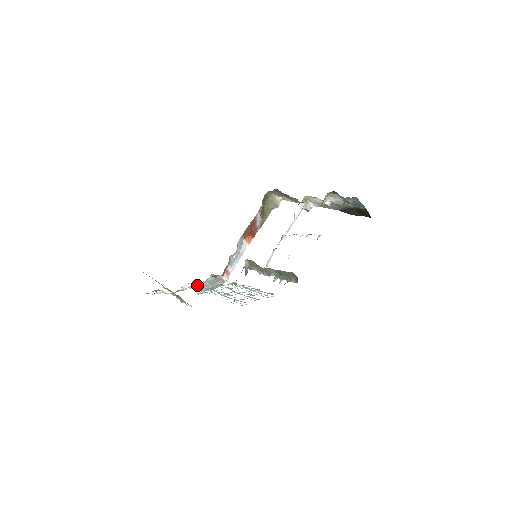
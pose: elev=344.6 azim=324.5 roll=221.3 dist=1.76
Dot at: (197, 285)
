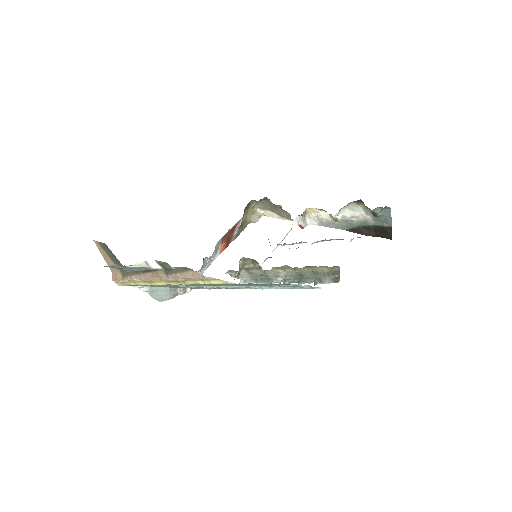
Dot at: occluded
